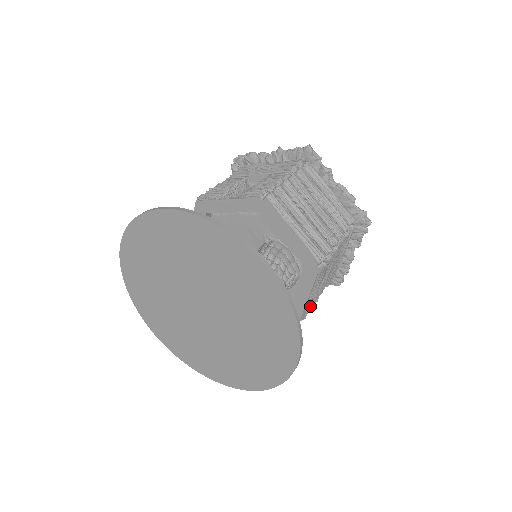
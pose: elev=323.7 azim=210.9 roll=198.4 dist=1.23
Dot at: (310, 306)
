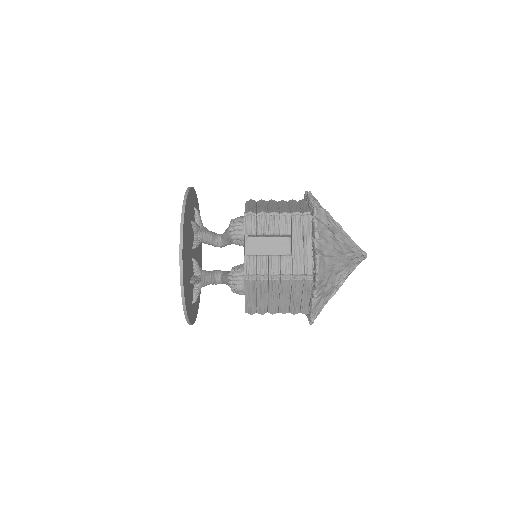
Dot at: occluded
